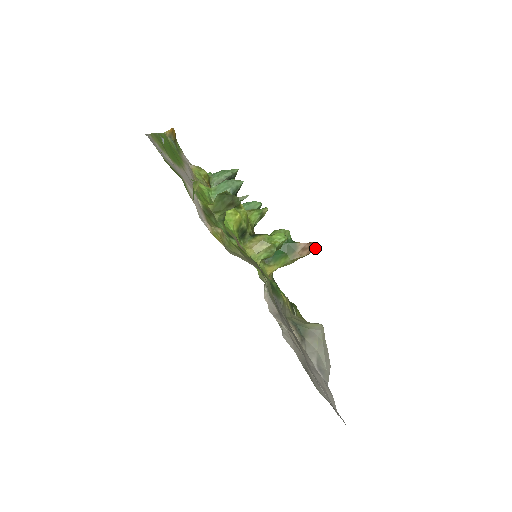
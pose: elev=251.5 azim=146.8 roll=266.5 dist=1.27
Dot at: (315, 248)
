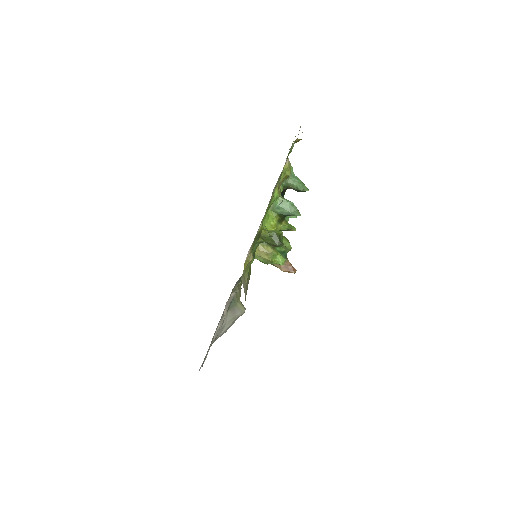
Dot at: (292, 272)
